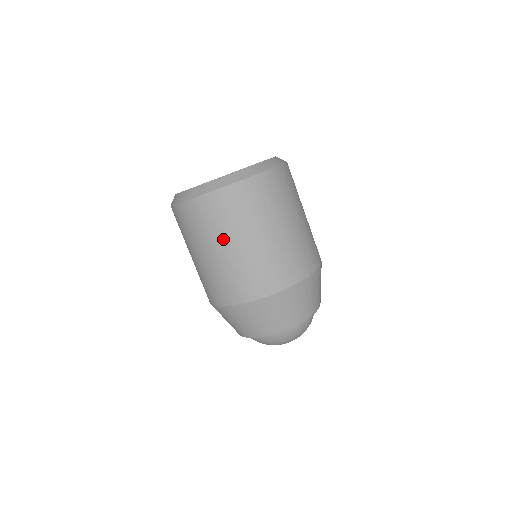
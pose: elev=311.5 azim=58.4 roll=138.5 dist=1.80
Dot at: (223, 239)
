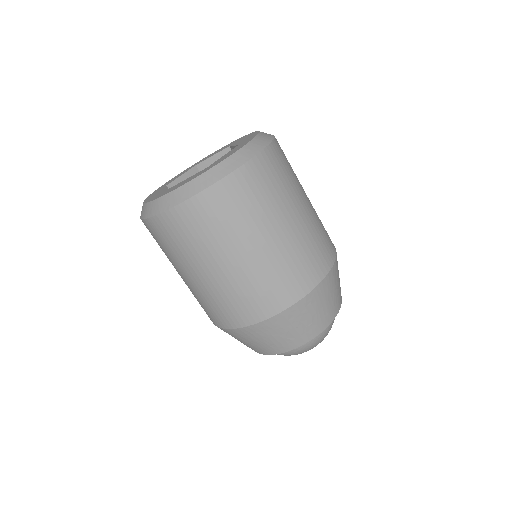
Dot at: (236, 243)
